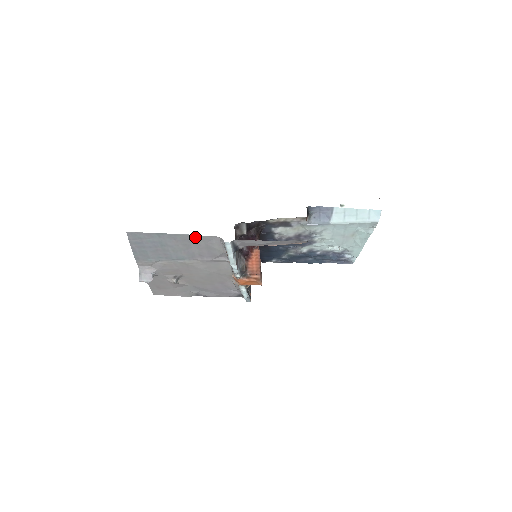
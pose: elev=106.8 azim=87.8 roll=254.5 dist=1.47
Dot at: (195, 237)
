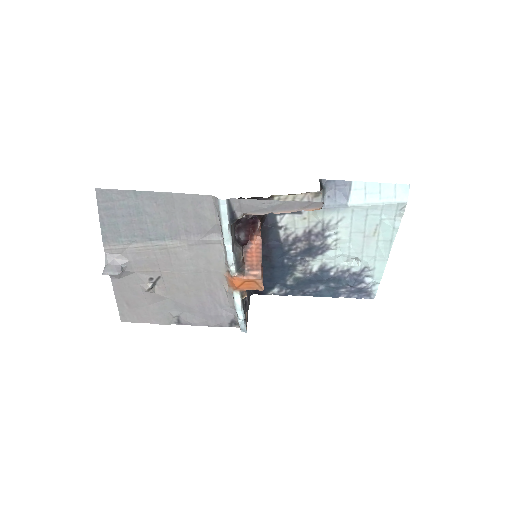
Dot at: (181, 197)
